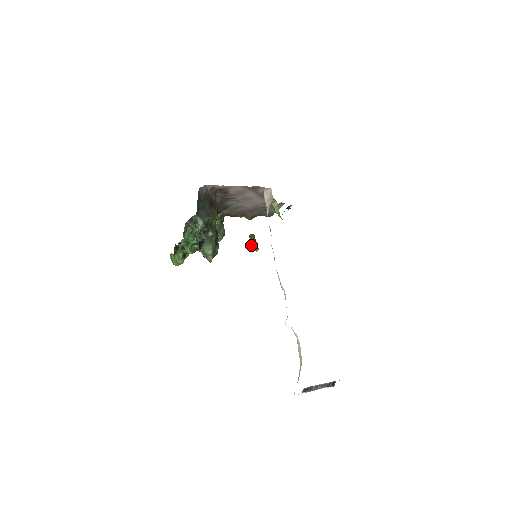
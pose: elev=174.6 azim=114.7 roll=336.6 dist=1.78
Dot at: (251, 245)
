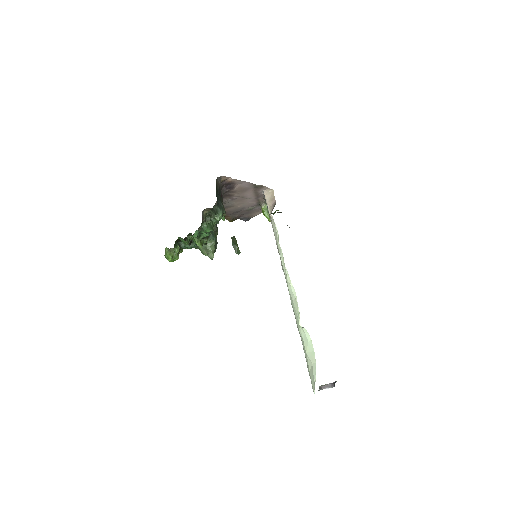
Dot at: (234, 247)
